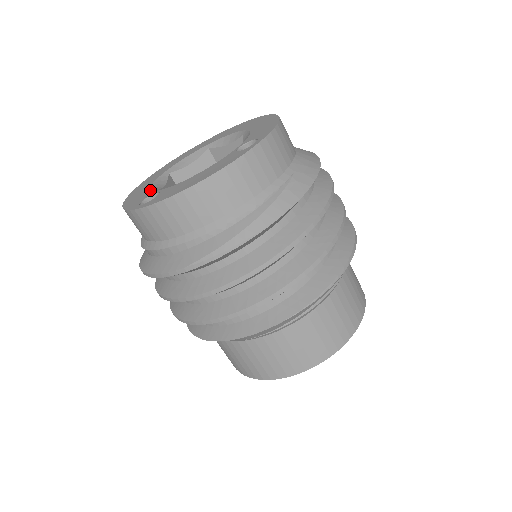
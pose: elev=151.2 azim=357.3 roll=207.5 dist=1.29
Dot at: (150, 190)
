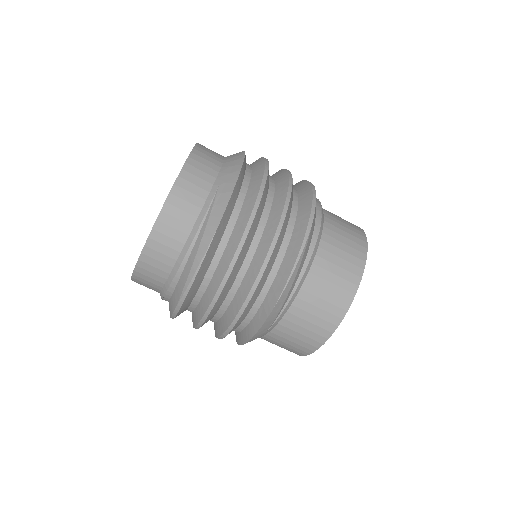
Dot at: occluded
